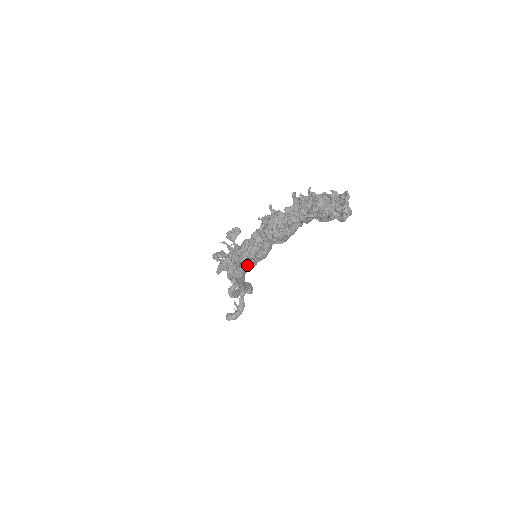
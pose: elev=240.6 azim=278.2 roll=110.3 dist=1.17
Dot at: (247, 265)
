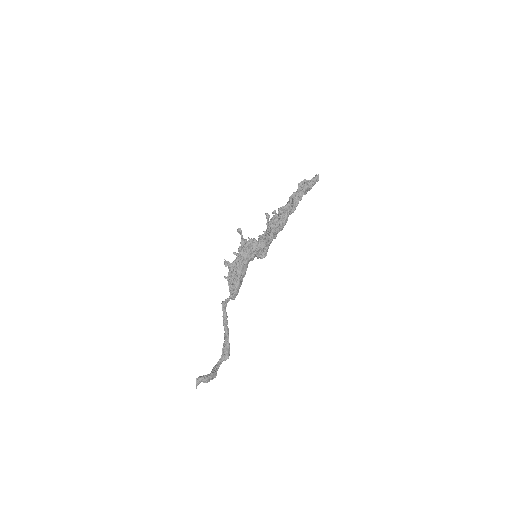
Dot at: (250, 255)
